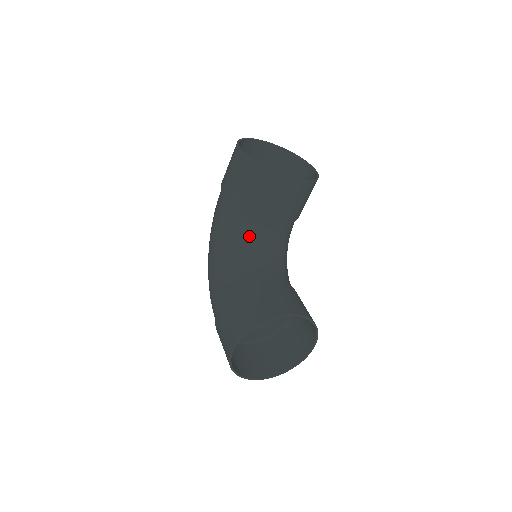
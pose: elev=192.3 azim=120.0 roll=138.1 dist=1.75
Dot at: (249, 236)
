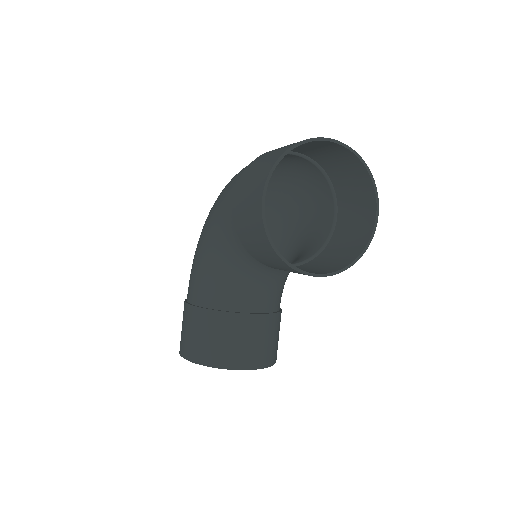
Dot at: (245, 262)
